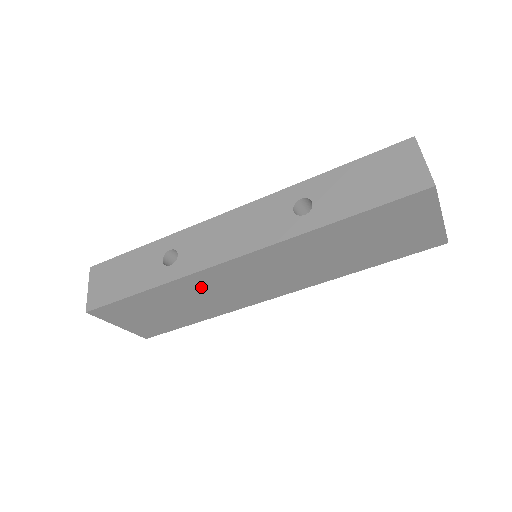
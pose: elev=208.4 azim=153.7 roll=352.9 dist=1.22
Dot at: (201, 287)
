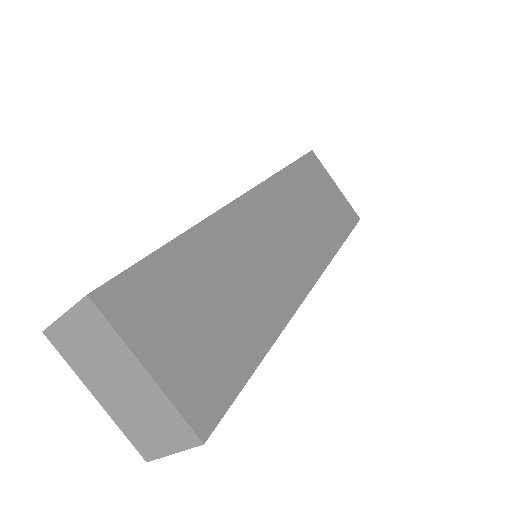
Dot at: (233, 246)
